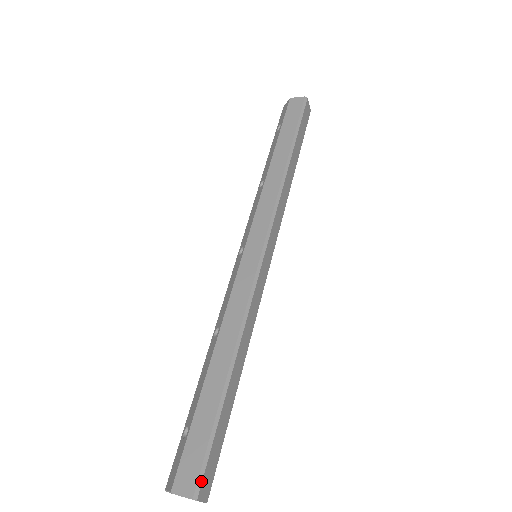
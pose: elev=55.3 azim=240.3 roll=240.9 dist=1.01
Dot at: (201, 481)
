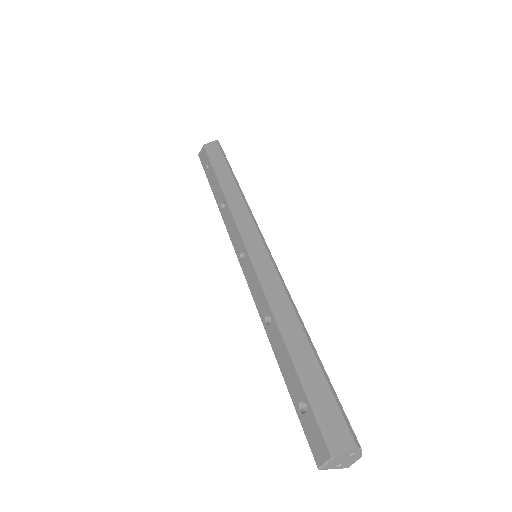
Dot at: (352, 430)
